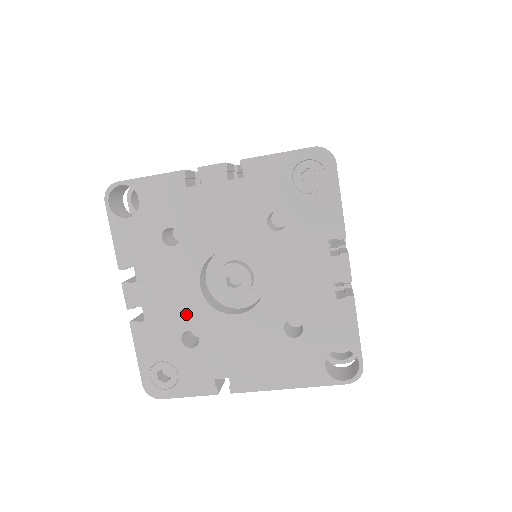
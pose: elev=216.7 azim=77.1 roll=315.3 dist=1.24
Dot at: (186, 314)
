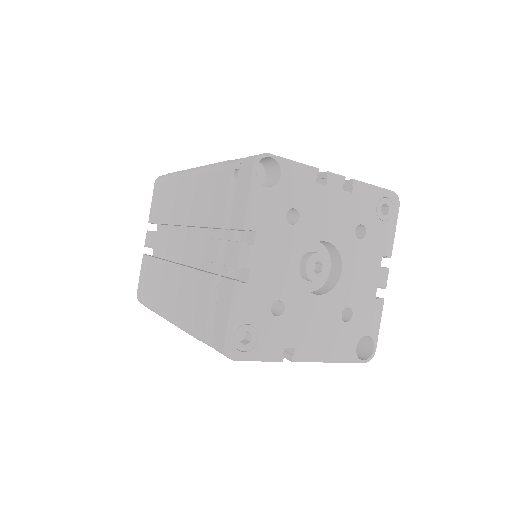
Dot at: (282, 285)
